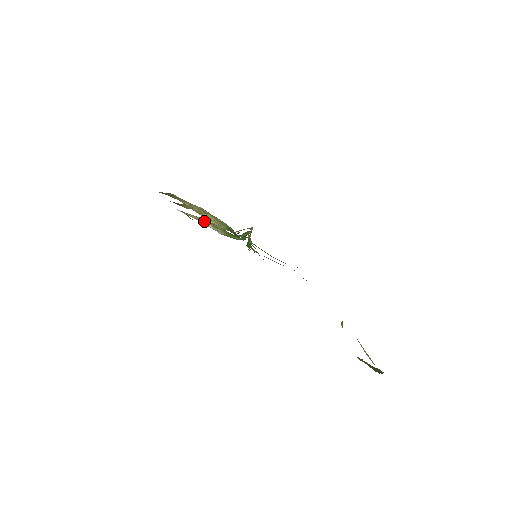
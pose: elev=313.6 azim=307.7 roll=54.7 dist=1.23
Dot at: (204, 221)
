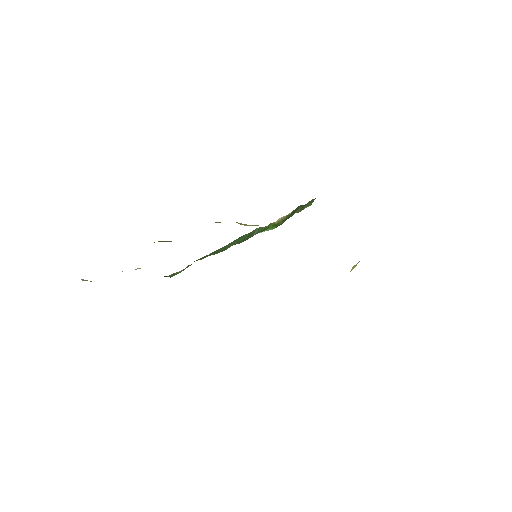
Dot at: occluded
